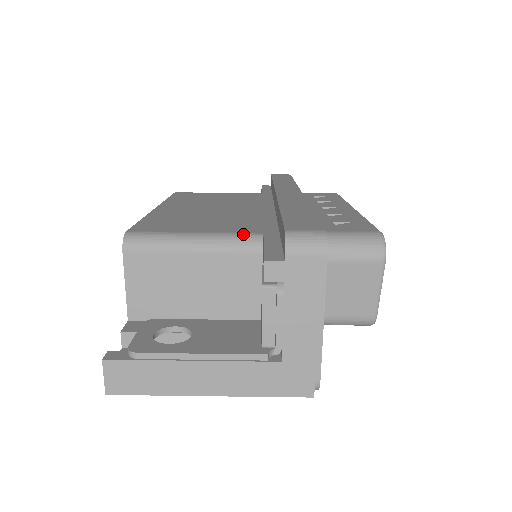
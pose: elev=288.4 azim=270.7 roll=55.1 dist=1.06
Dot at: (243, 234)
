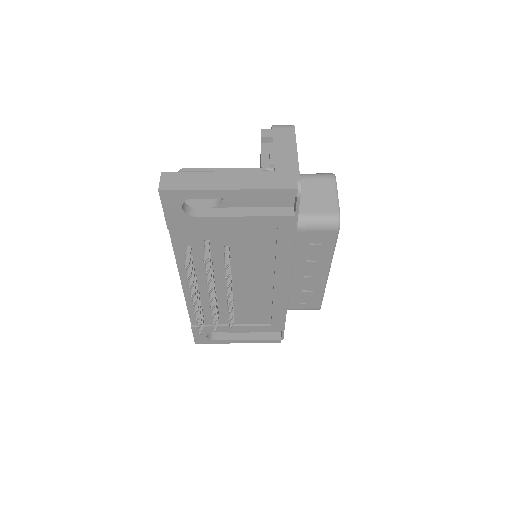
Dot at: occluded
